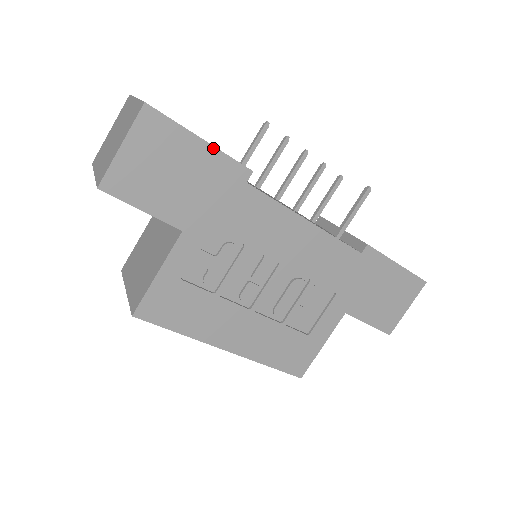
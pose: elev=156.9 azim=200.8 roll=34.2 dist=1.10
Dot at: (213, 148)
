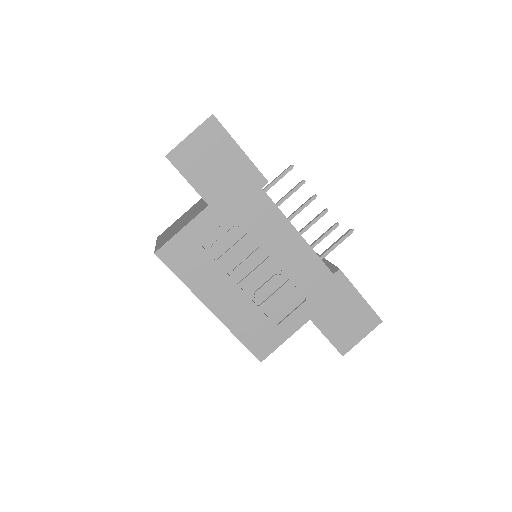
Dot at: (246, 157)
